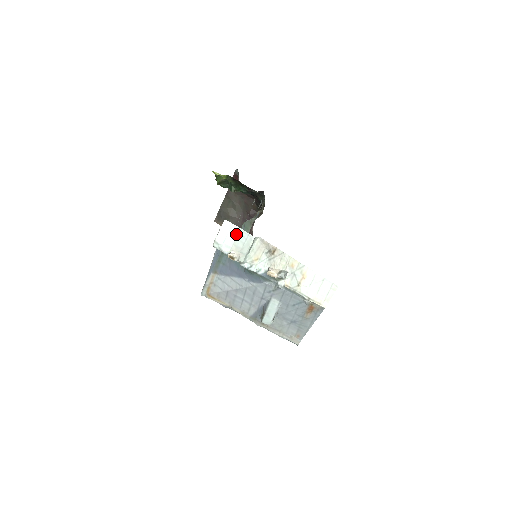
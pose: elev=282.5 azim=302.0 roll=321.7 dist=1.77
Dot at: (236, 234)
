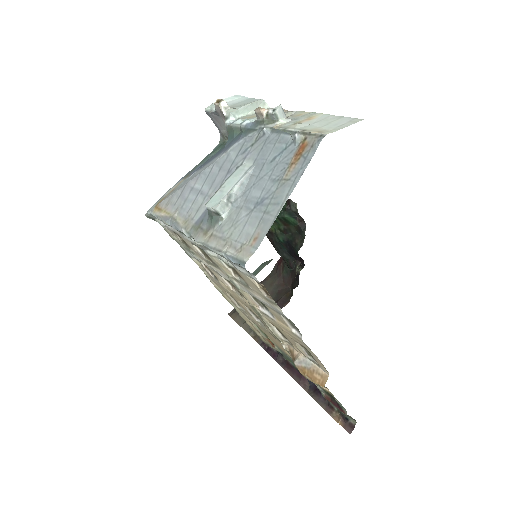
Dot at: (242, 101)
